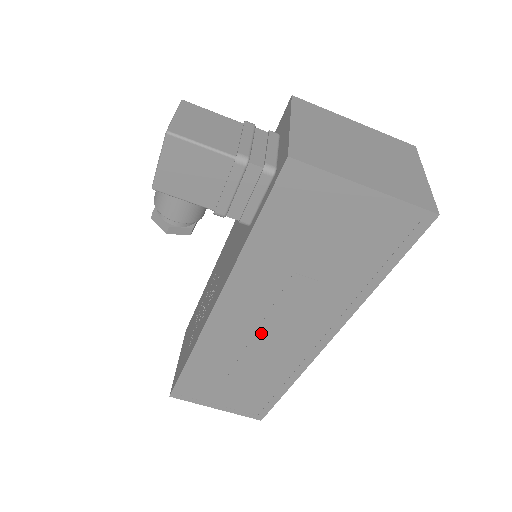
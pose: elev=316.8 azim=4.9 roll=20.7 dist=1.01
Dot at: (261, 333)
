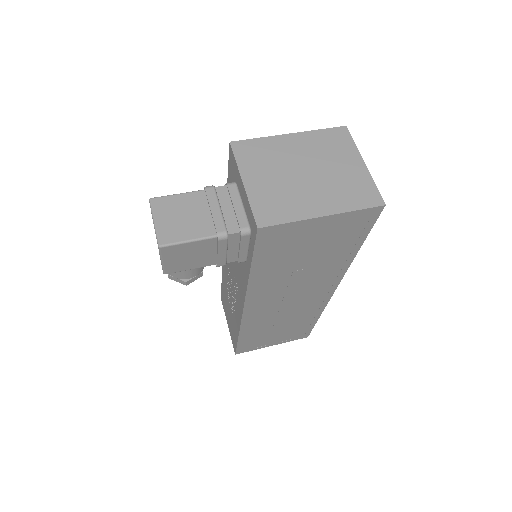
Dot at: (285, 304)
